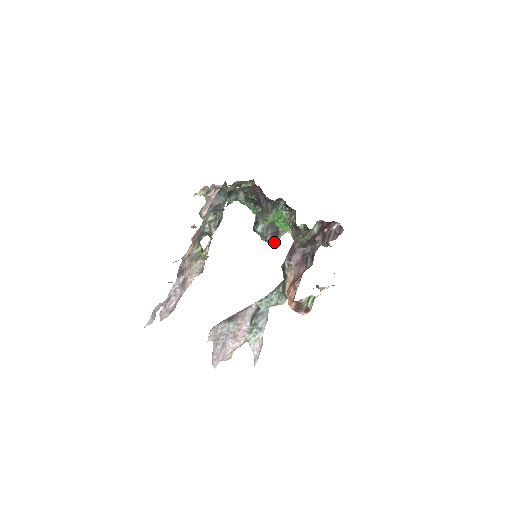
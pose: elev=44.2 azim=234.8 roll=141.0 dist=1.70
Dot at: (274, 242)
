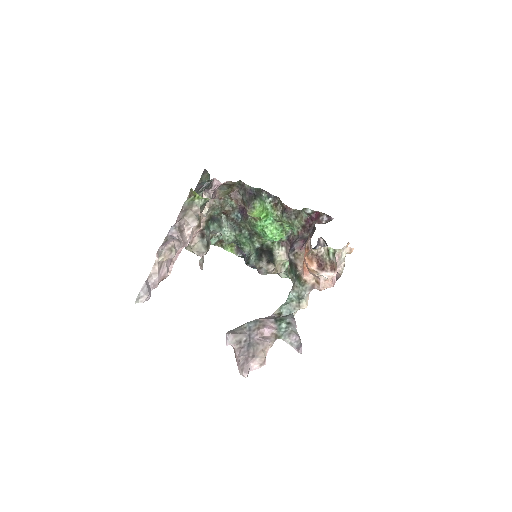
Dot at: (272, 262)
